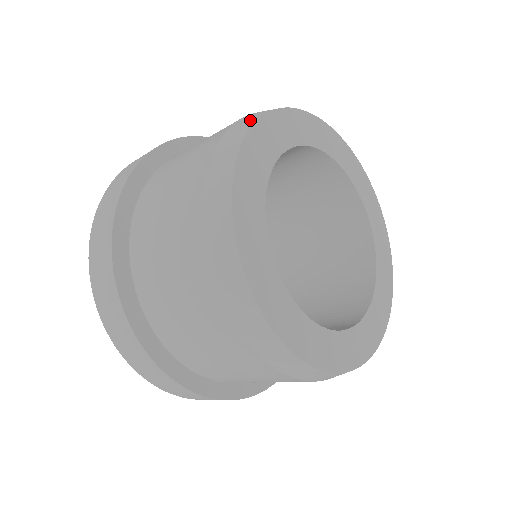
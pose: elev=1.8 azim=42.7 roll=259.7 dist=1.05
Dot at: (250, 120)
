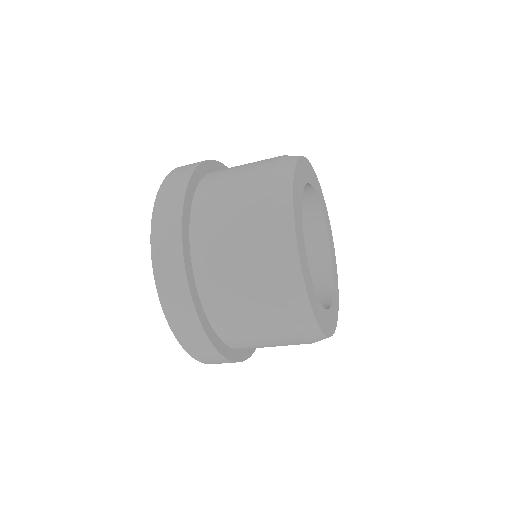
Dot at: (288, 233)
